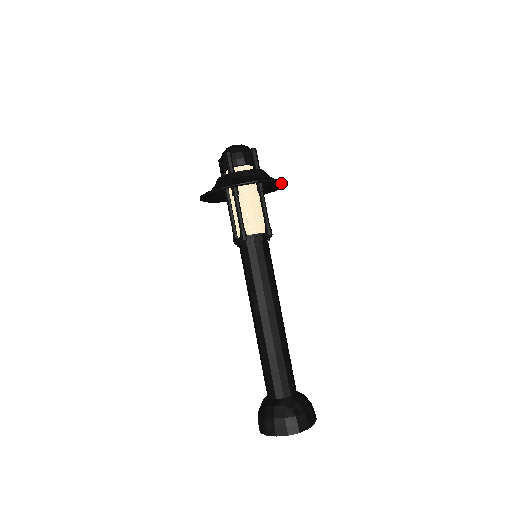
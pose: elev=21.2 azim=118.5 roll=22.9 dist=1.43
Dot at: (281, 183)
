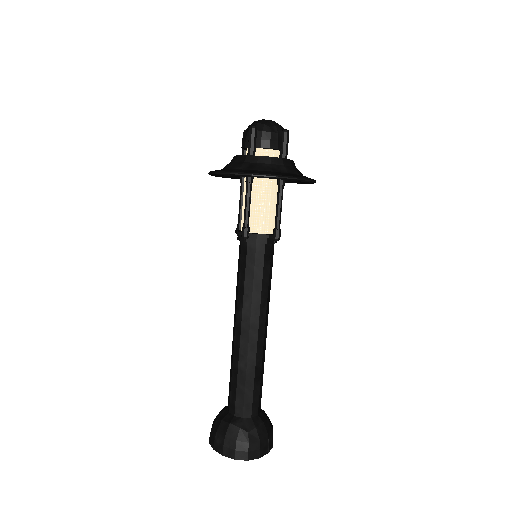
Dot at: occluded
